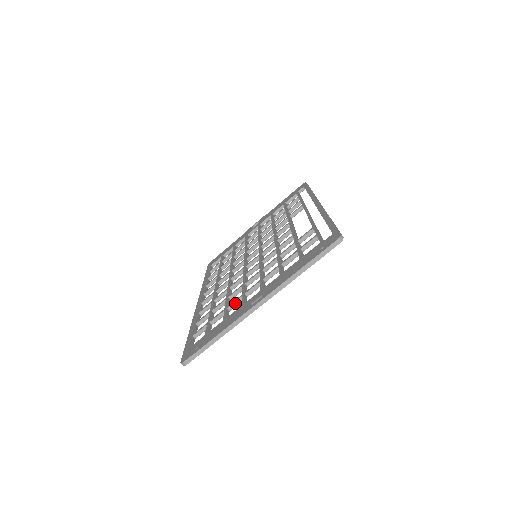
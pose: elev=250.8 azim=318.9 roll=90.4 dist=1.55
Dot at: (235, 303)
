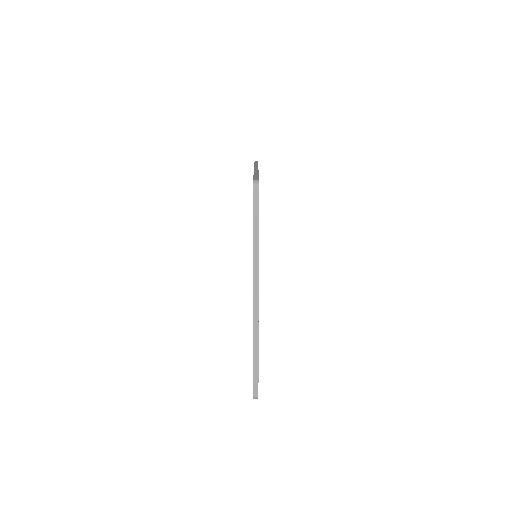
Dot at: occluded
